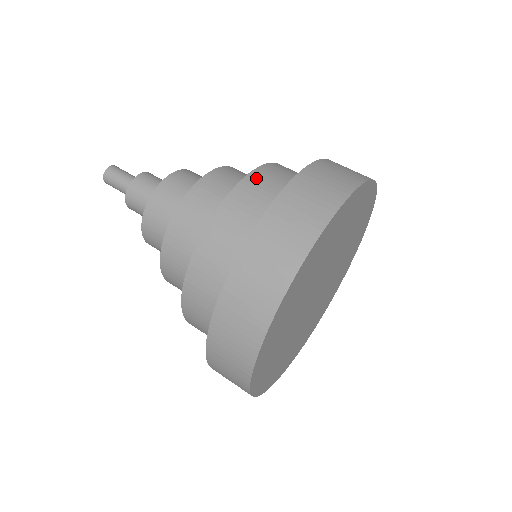
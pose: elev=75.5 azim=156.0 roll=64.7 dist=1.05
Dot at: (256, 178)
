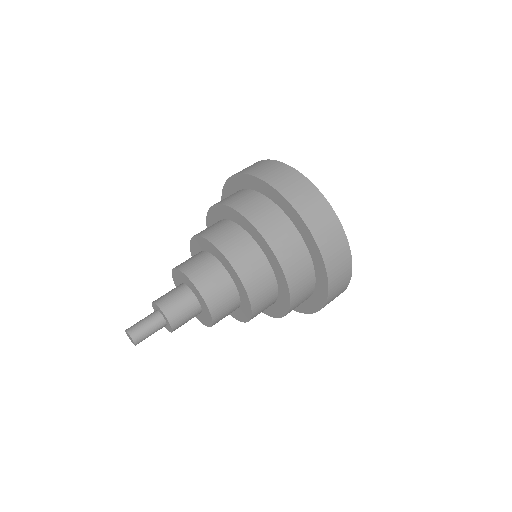
Dot at: (236, 204)
